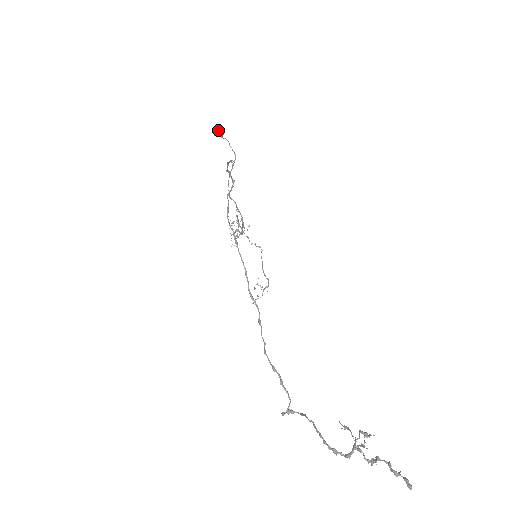
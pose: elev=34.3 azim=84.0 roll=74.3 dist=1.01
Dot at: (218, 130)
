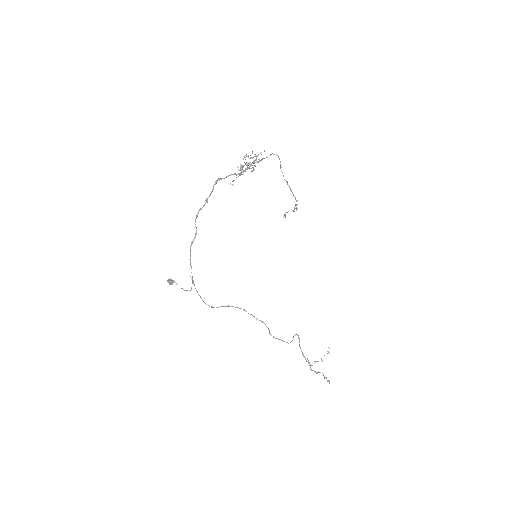
Dot at: (169, 284)
